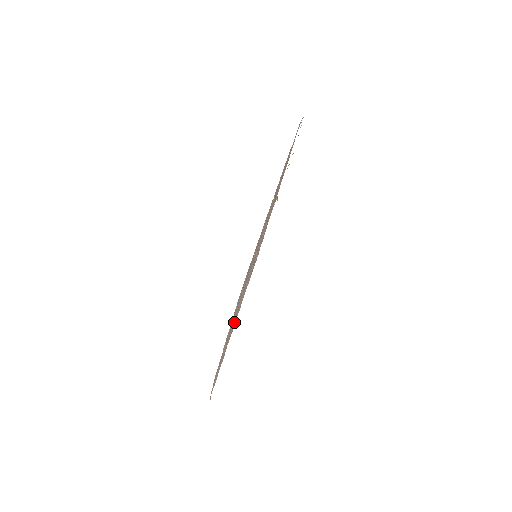
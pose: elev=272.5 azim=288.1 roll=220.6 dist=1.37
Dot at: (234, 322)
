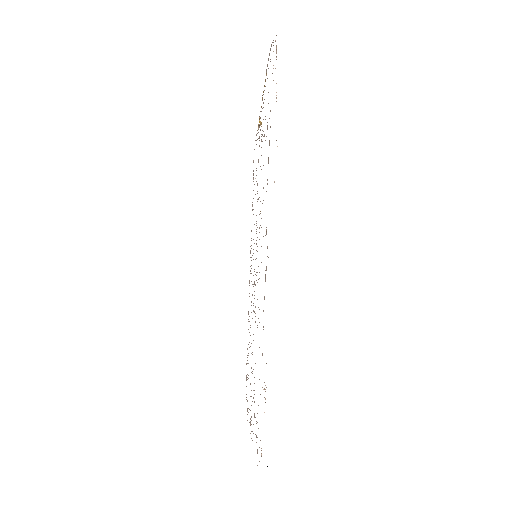
Dot at: occluded
